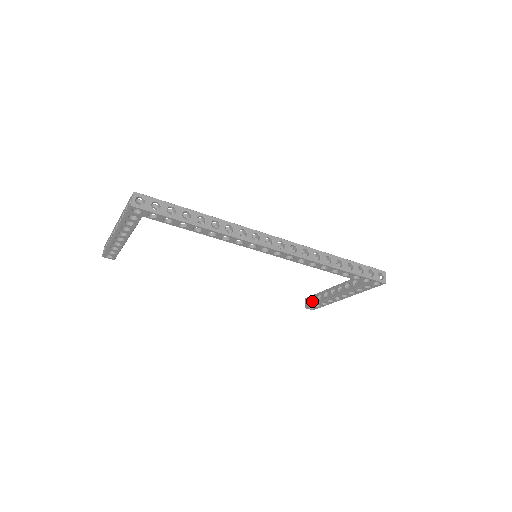
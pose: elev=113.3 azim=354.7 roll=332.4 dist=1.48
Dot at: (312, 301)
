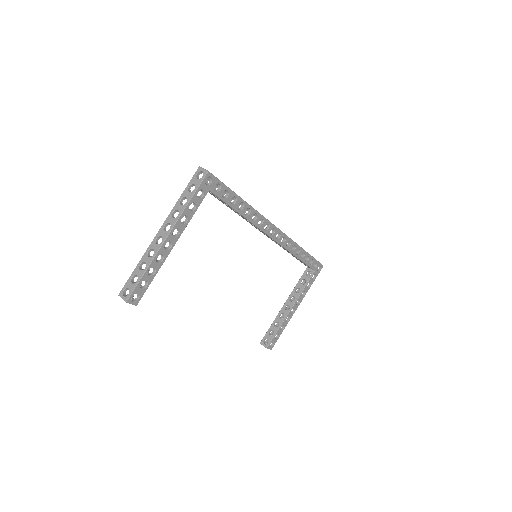
Dot at: (270, 336)
